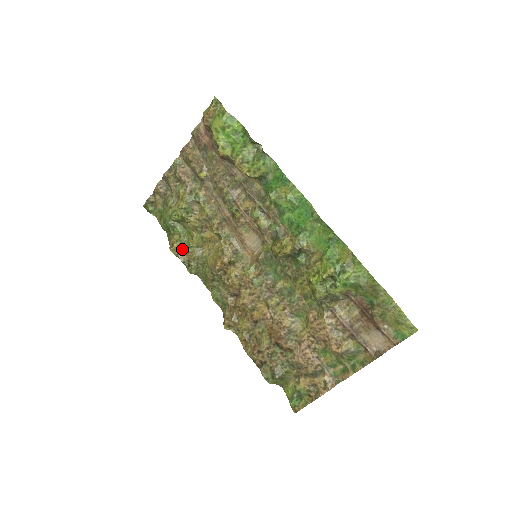
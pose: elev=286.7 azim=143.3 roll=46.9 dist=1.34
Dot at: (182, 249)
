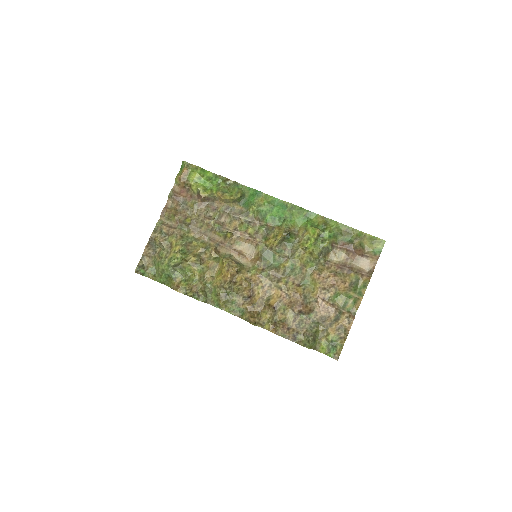
Dot at: (188, 285)
